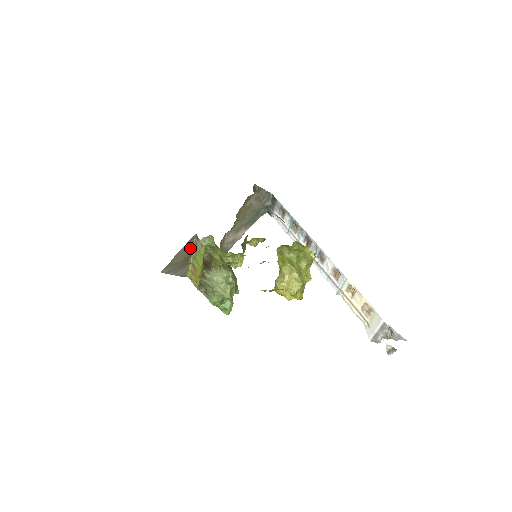
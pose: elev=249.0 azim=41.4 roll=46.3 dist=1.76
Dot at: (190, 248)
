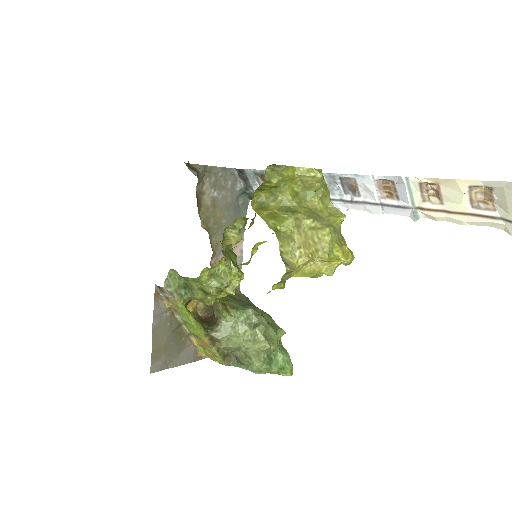
Dot at: (168, 312)
